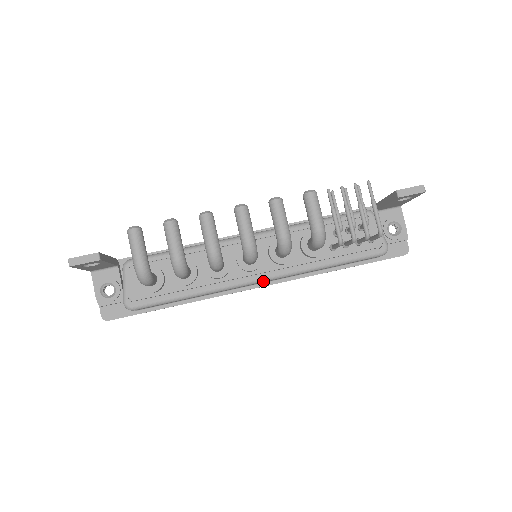
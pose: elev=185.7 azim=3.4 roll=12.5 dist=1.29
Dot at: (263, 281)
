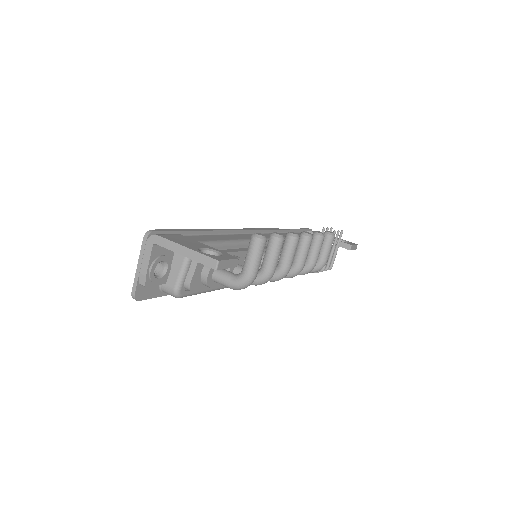
Dot at: occluded
